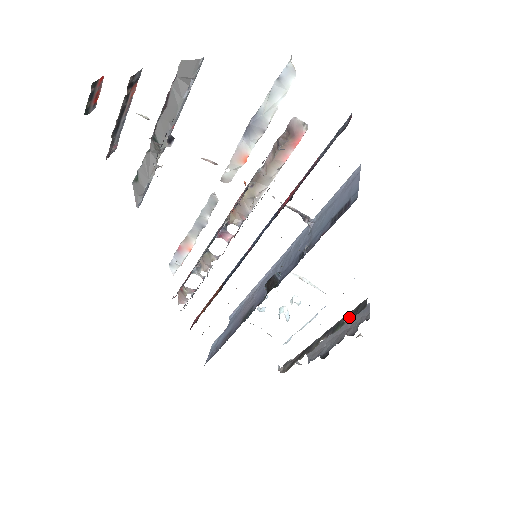
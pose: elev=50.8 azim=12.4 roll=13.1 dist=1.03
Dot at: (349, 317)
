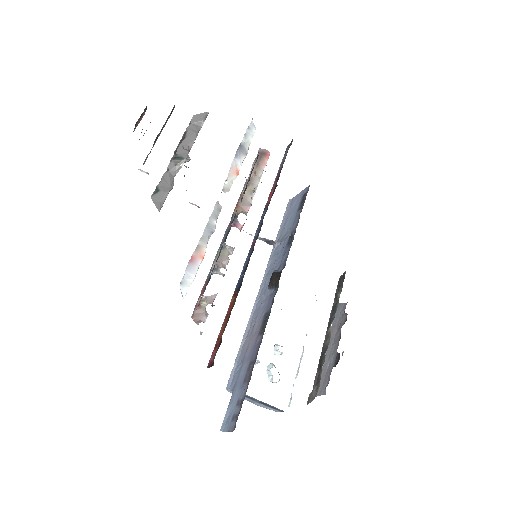
Dot at: (338, 293)
